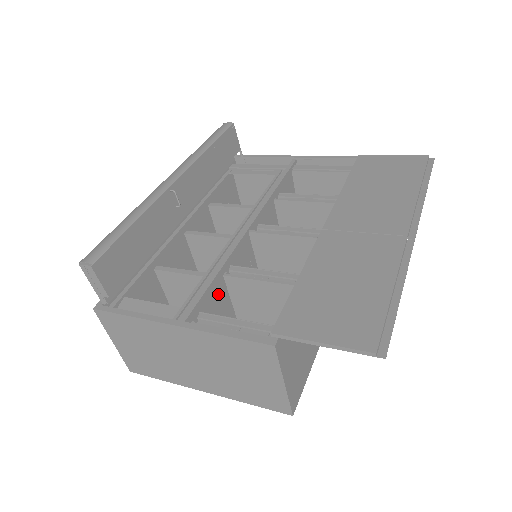
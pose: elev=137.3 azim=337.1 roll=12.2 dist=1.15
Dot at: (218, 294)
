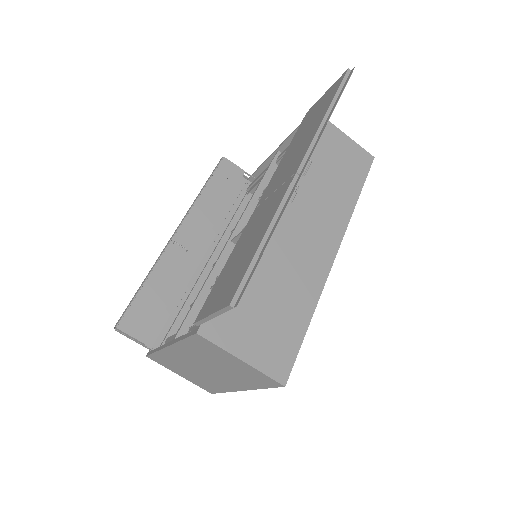
Dot at: occluded
